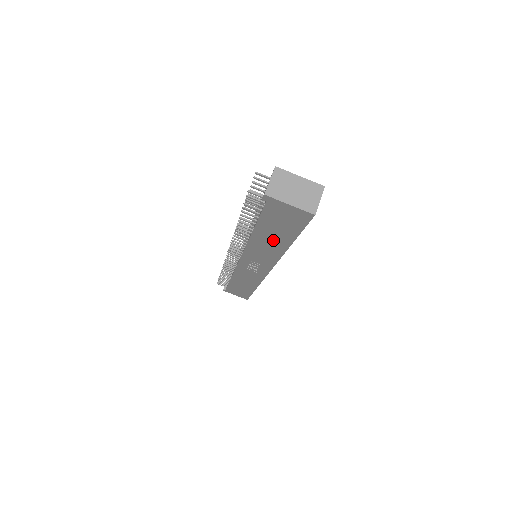
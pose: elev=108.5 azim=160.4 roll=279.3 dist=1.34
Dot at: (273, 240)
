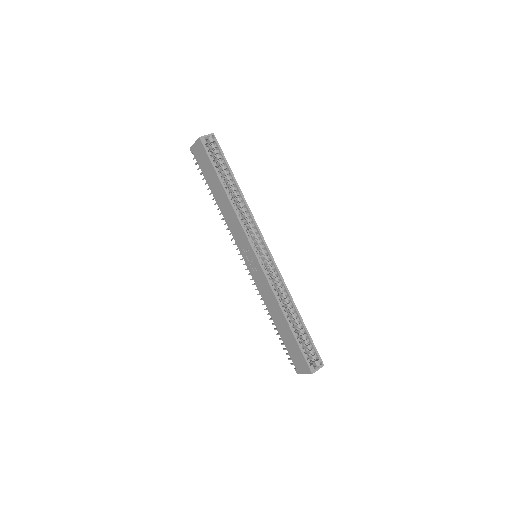
Dot at: (220, 194)
